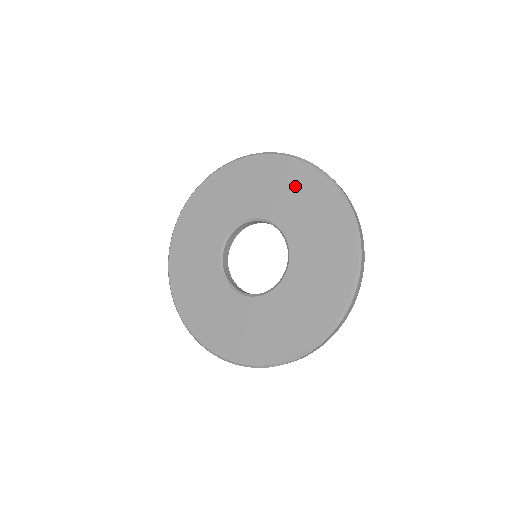
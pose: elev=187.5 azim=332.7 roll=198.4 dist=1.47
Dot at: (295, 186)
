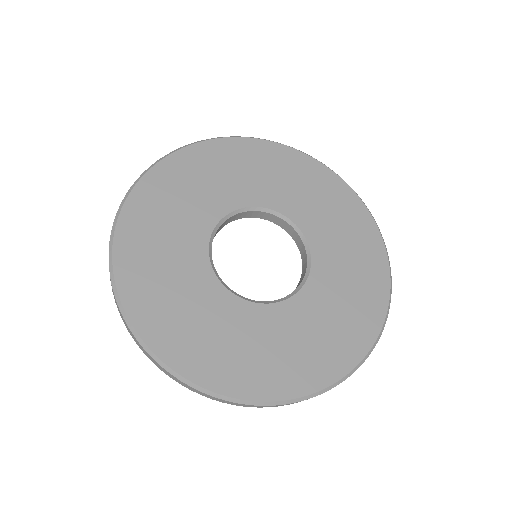
Dot at: (233, 162)
